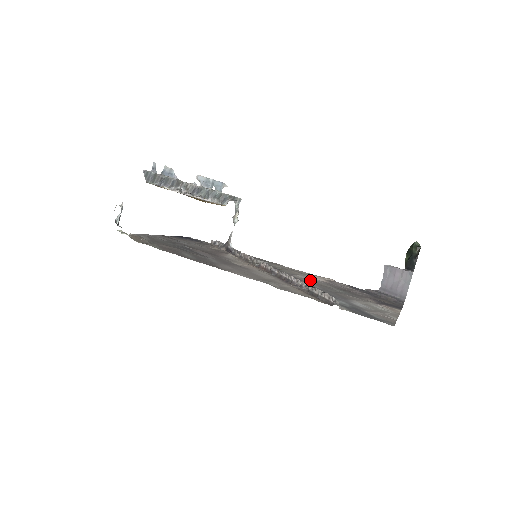
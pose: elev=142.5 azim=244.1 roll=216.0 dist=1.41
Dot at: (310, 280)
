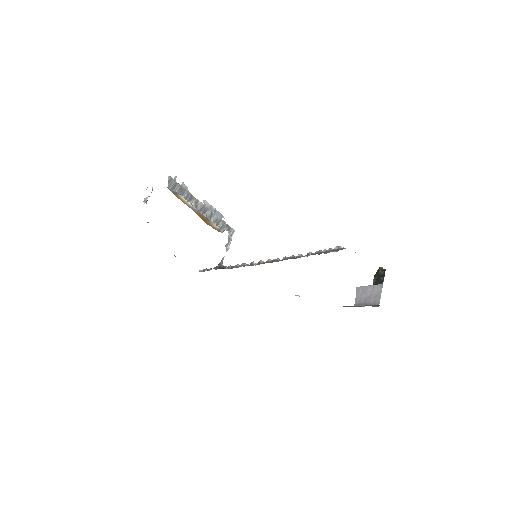
Dot at: occluded
